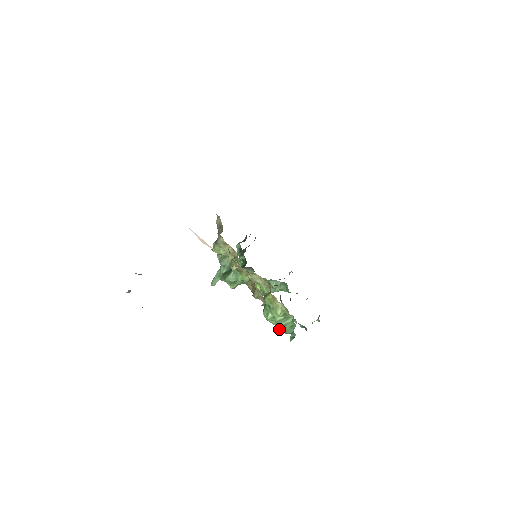
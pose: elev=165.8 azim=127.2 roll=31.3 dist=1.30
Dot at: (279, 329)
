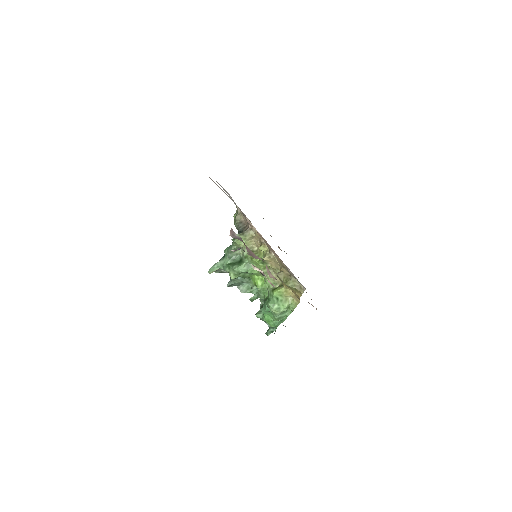
Dot at: (267, 322)
